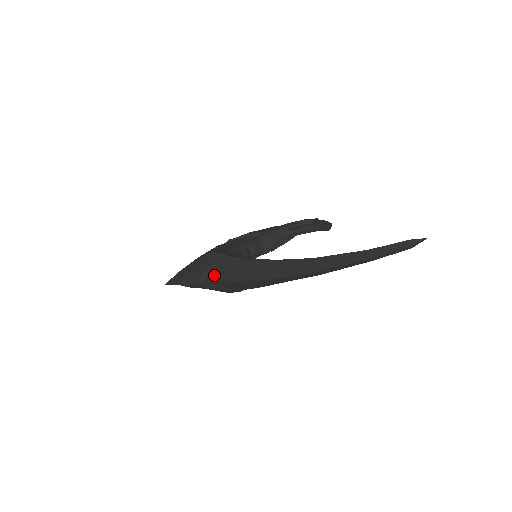
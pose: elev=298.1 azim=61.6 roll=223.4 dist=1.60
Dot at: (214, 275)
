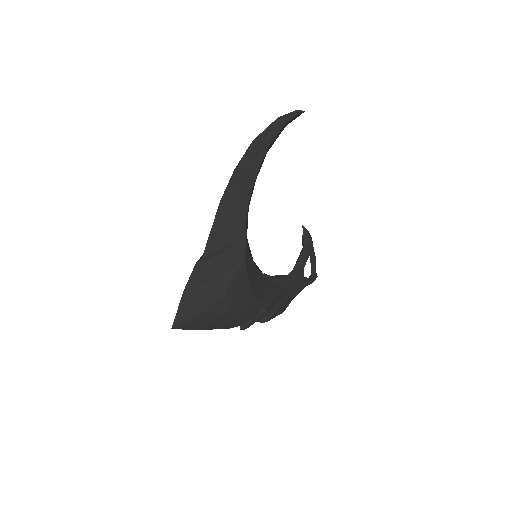
Dot at: occluded
